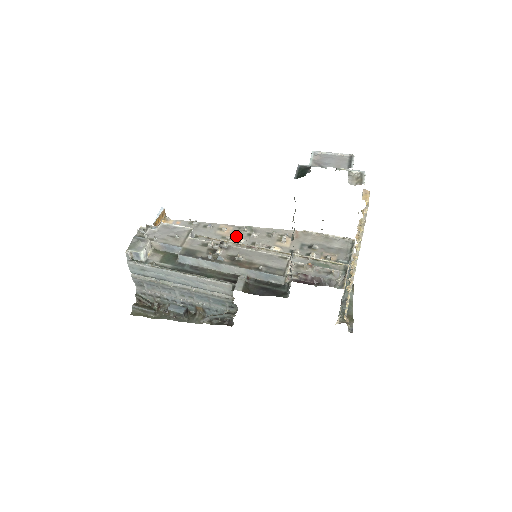
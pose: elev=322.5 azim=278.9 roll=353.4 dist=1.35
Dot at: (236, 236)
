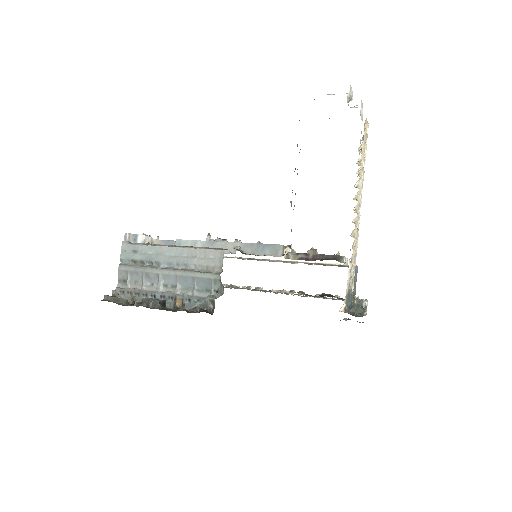
Dot at: occluded
